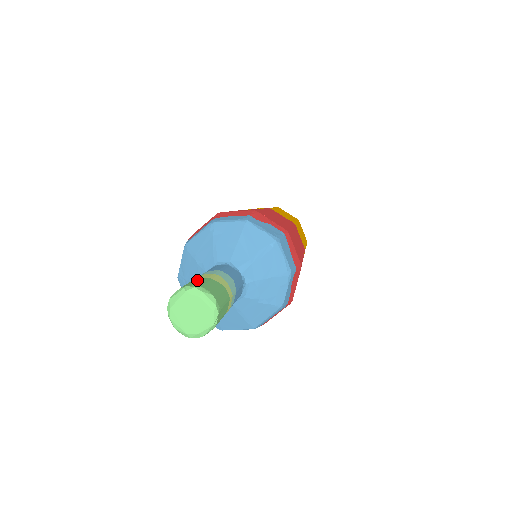
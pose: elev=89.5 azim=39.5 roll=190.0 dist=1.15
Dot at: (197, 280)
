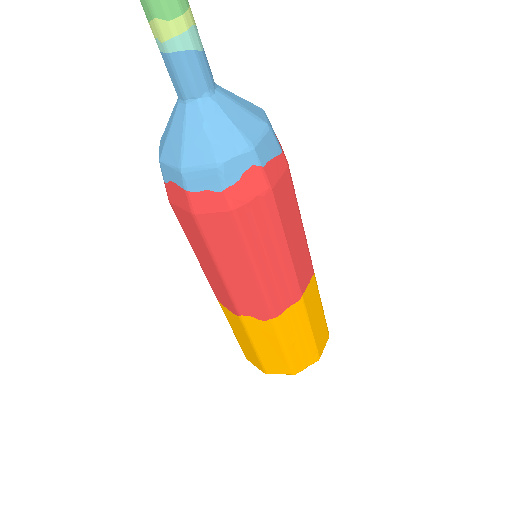
Dot at: out of frame
